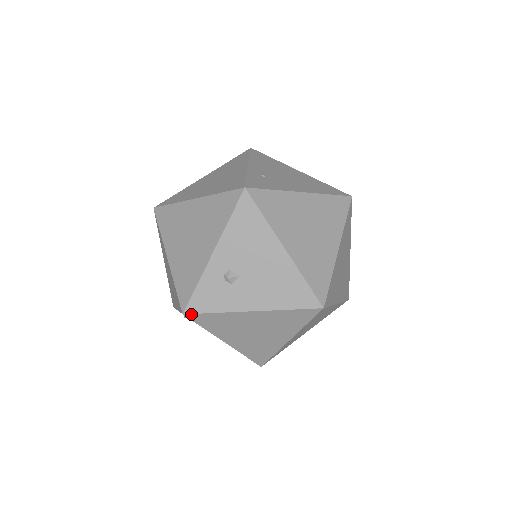
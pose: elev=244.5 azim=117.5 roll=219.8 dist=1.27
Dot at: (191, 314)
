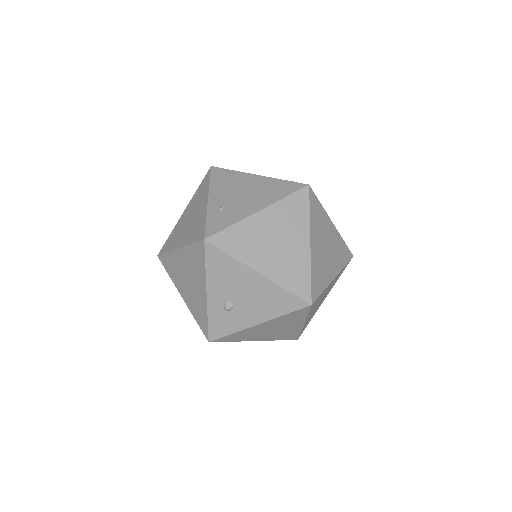
Dot at: (215, 340)
